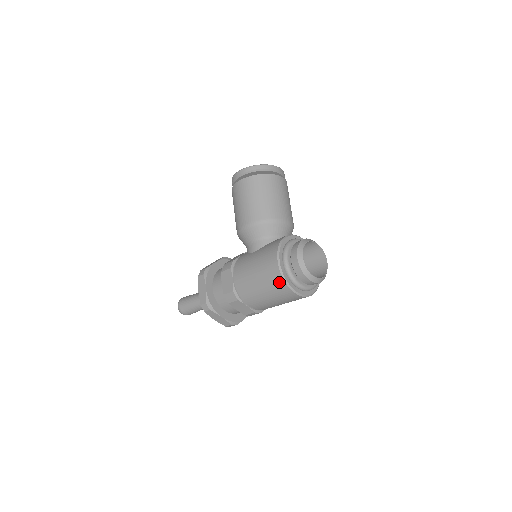
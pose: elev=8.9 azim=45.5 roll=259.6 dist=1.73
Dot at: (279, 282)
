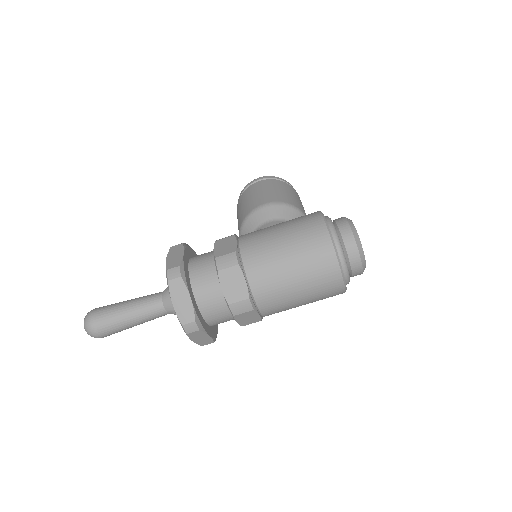
Dot at: (320, 236)
